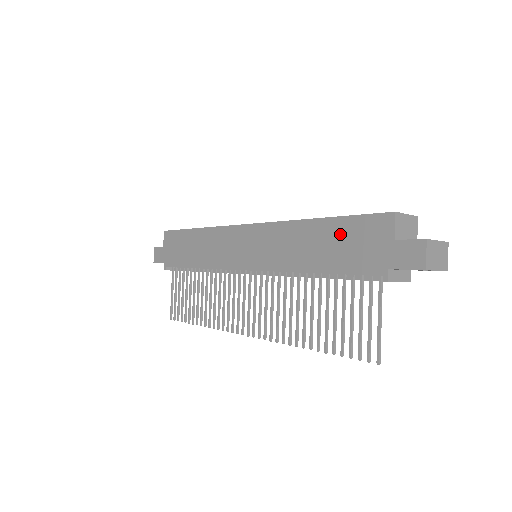
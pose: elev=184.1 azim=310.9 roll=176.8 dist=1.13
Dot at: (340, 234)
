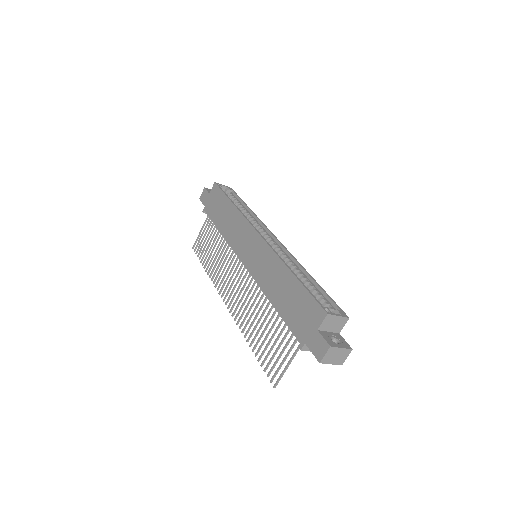
Dot at: (297, 296)
